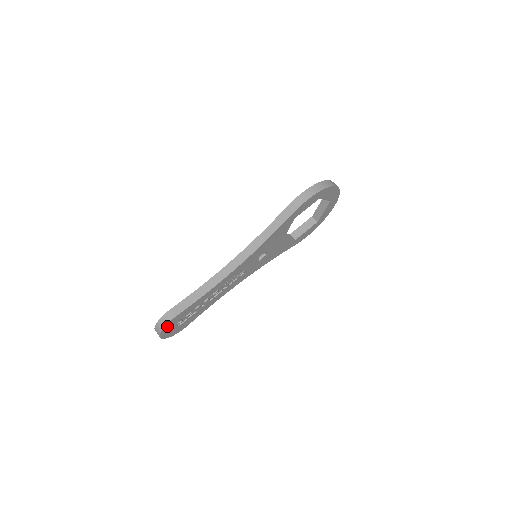
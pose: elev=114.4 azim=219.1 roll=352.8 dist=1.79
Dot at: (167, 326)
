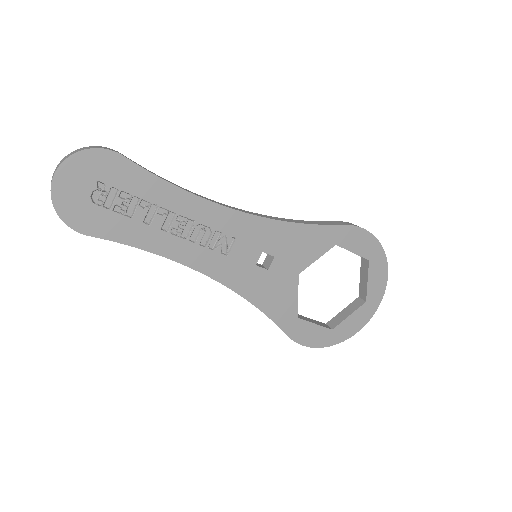
Dot at: (93, 157)
